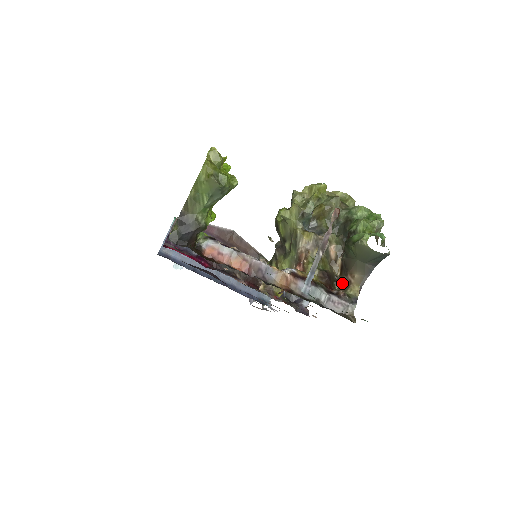
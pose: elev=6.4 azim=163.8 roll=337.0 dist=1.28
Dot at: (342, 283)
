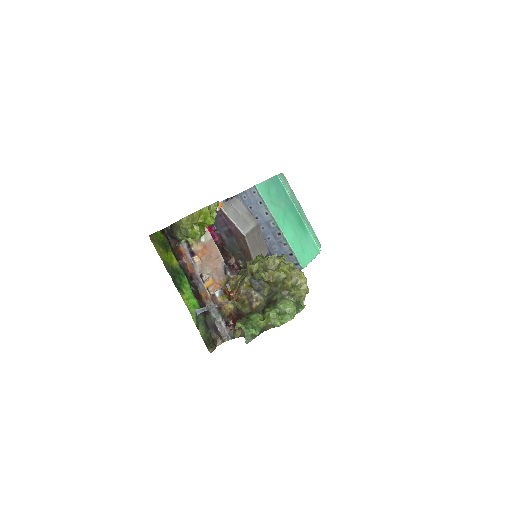
Dot at: occluded
